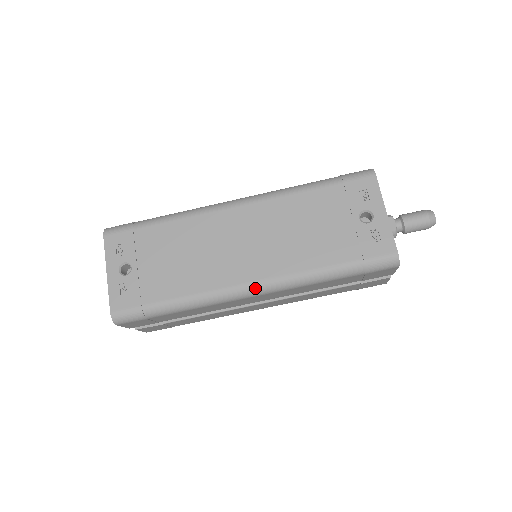
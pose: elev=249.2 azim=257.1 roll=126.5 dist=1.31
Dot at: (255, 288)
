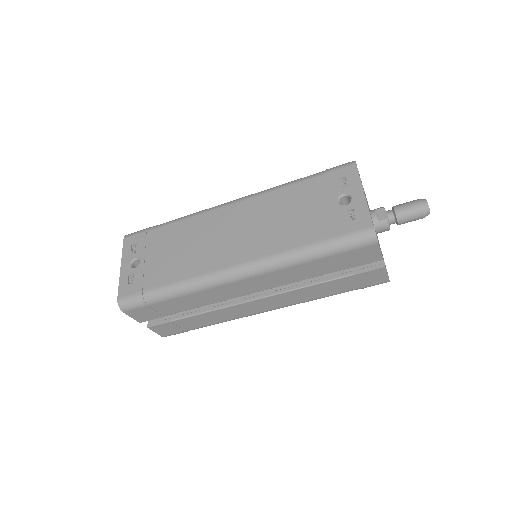
Dot at: (239, 270)
